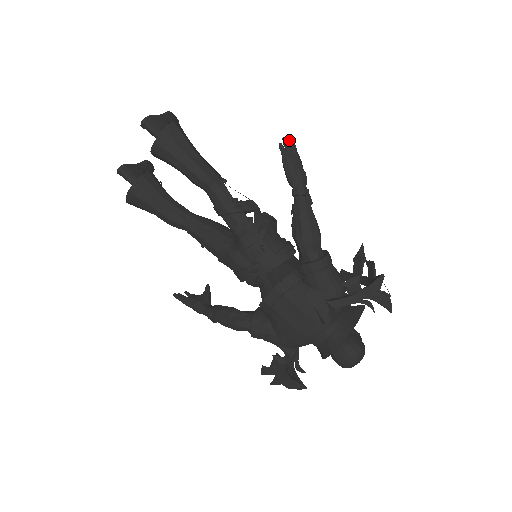
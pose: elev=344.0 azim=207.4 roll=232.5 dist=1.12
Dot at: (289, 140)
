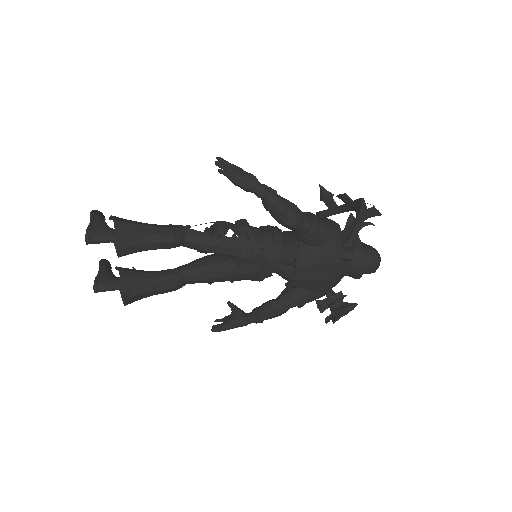
Dot at: (219, 161)
